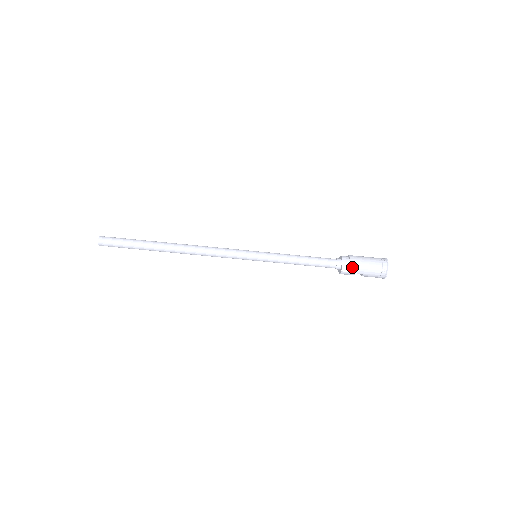
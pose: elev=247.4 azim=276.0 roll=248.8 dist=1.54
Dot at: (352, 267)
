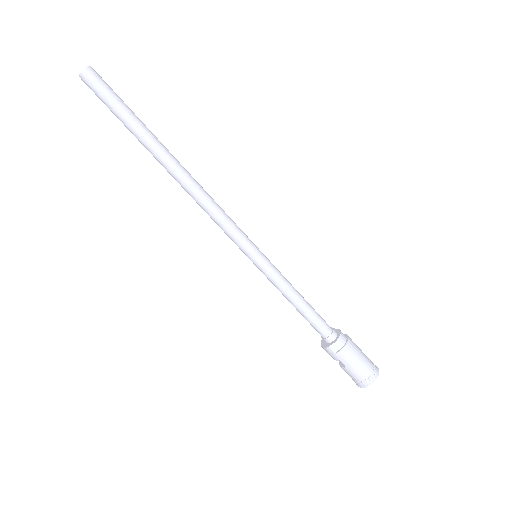
Dot at: (343, 352)
